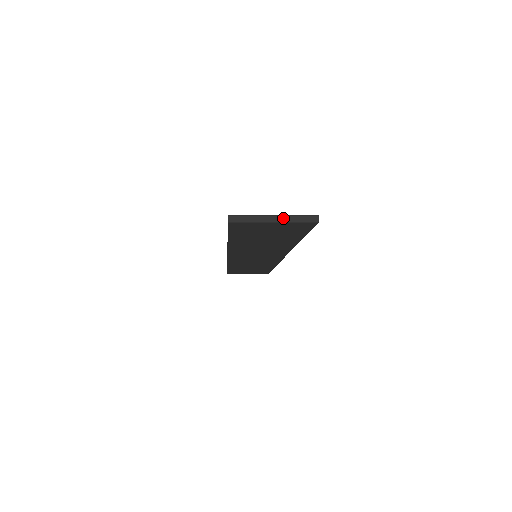
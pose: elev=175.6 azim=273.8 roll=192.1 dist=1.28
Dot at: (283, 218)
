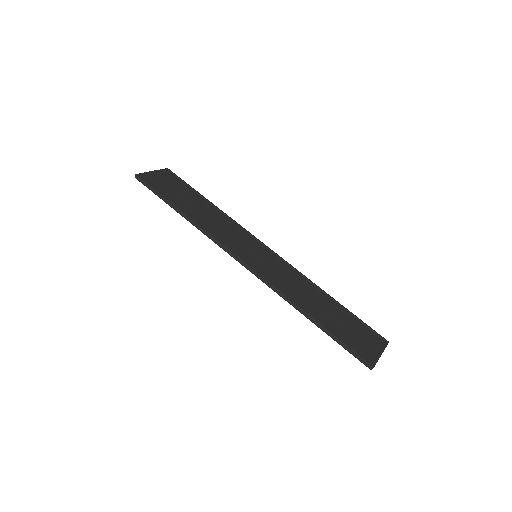
Dot at: occluded
